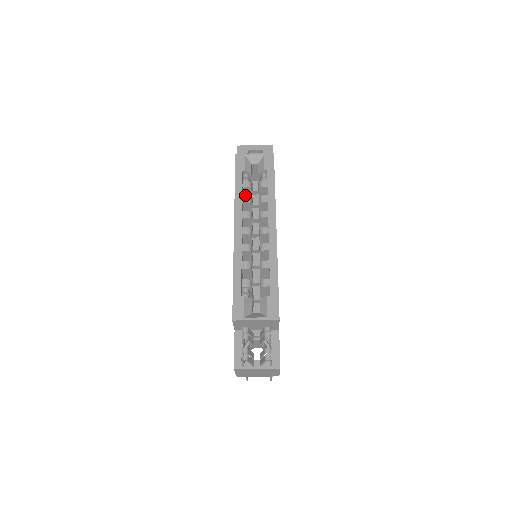
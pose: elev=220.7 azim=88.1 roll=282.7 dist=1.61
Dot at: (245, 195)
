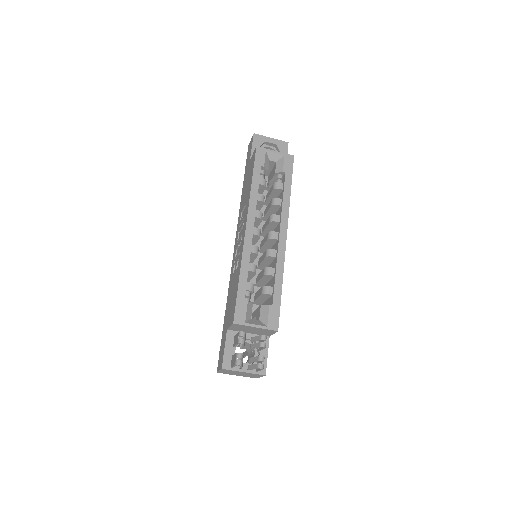
Dot at: occluded
